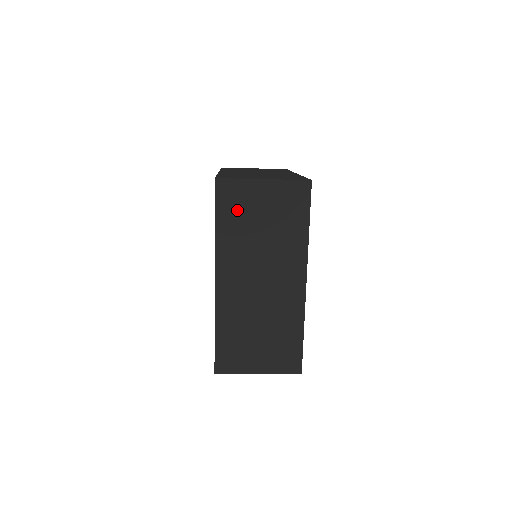
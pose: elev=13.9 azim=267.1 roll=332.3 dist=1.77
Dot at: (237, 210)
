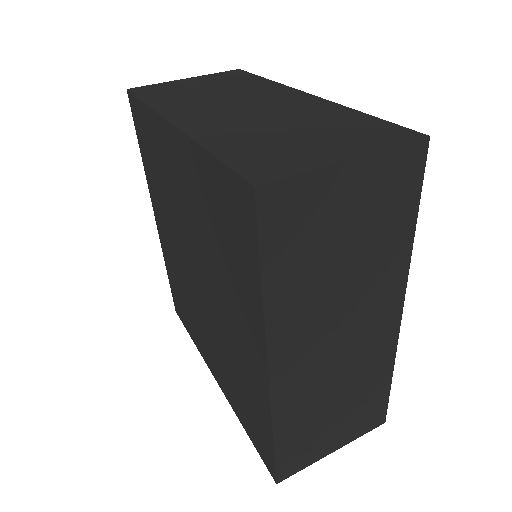
Dot at: occluded
